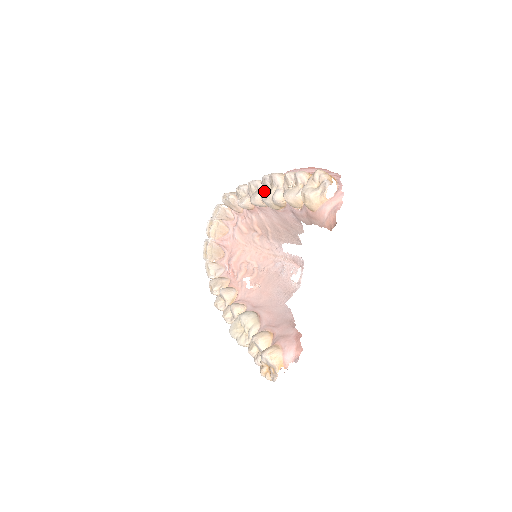
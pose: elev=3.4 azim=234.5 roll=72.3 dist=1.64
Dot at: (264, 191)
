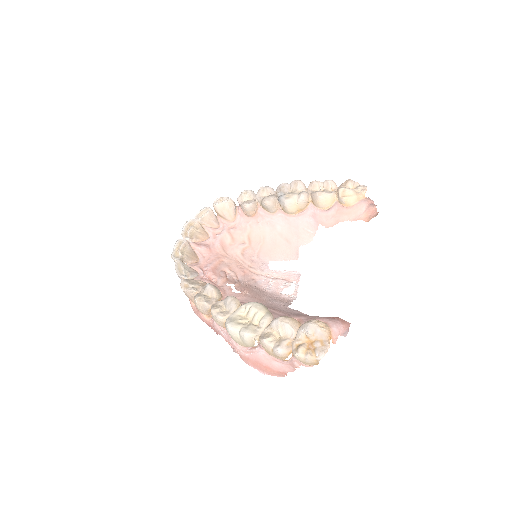
Dot at: (281, 195)
